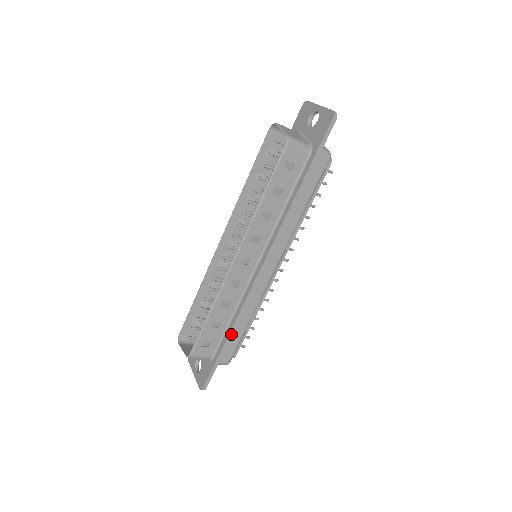
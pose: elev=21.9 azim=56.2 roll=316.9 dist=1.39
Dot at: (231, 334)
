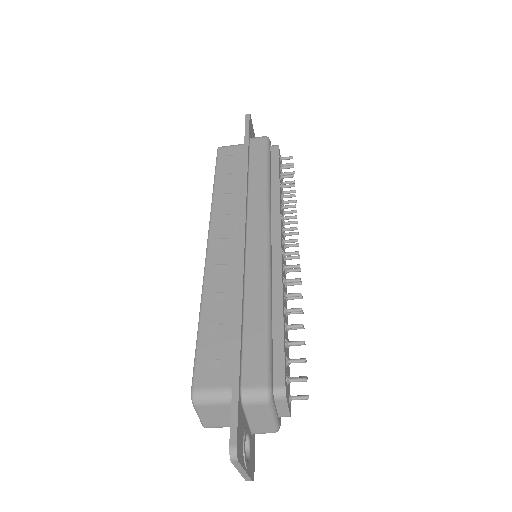
Dot at: (239, 326)
